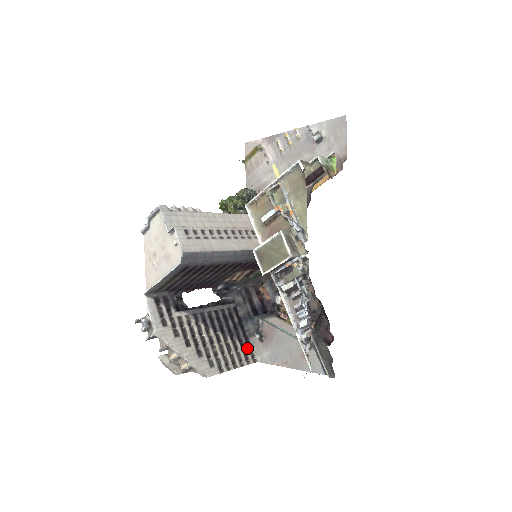
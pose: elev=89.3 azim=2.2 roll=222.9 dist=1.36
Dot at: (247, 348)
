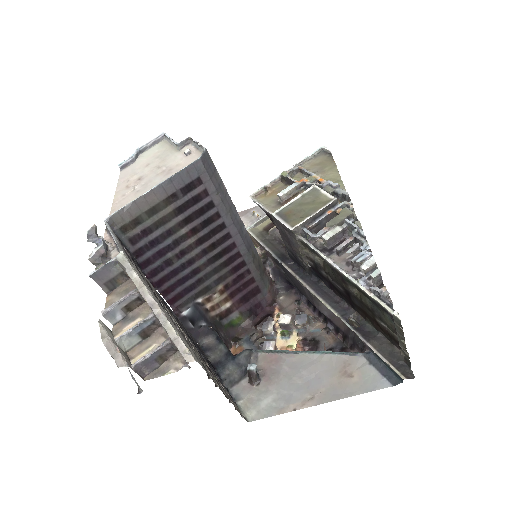
Dot at: (230, 396)
